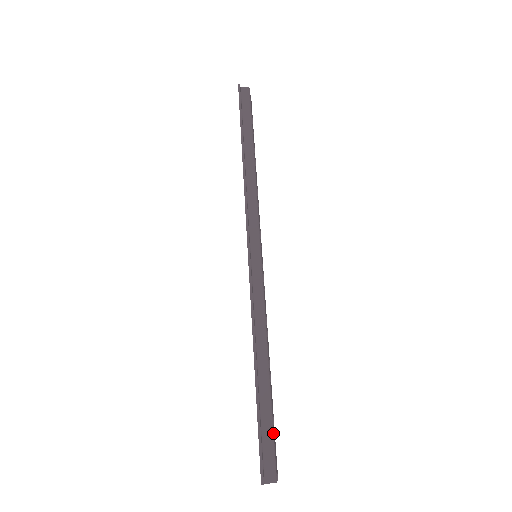
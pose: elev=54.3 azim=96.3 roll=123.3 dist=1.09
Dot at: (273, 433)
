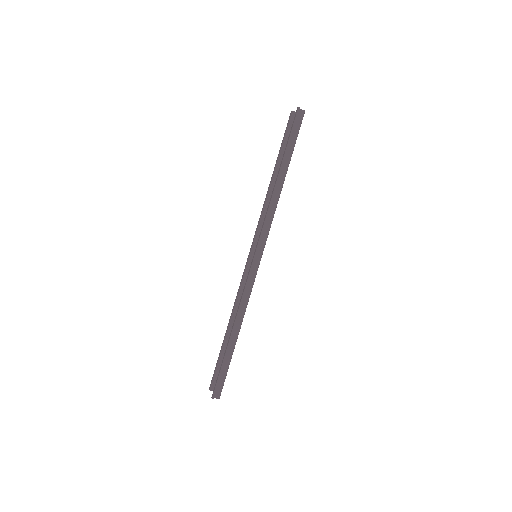
Dot at: occluded
